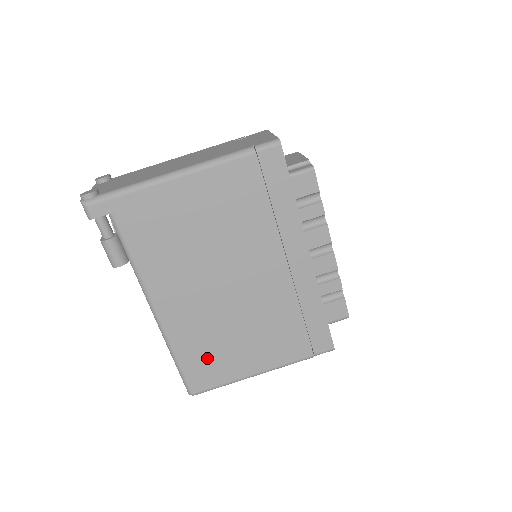
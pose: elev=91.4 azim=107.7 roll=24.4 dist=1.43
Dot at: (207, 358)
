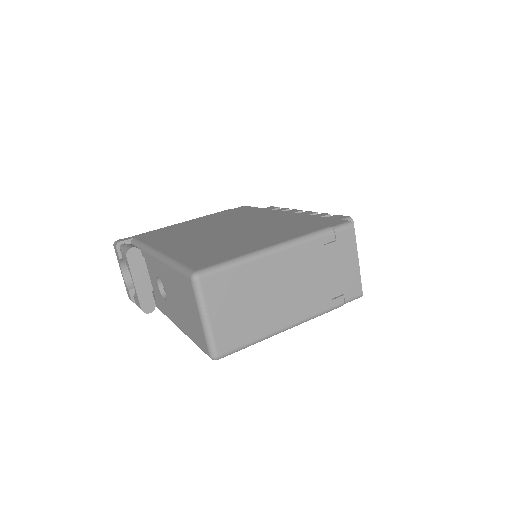
Dot at: (210, 254)
